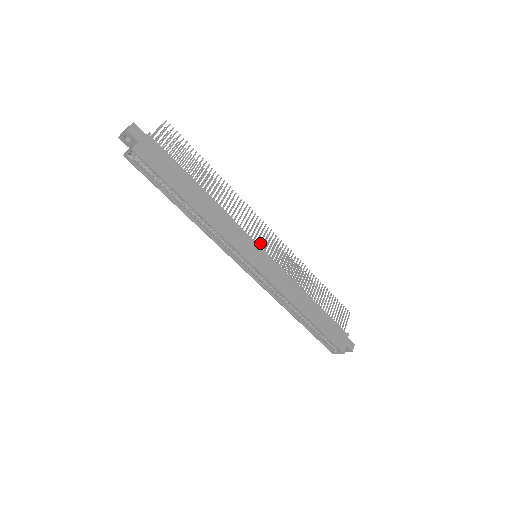
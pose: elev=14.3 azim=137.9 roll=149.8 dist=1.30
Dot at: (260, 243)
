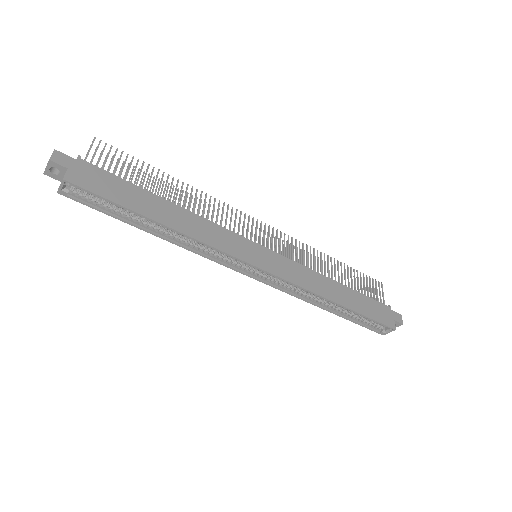
Dot at: (255, 240)
